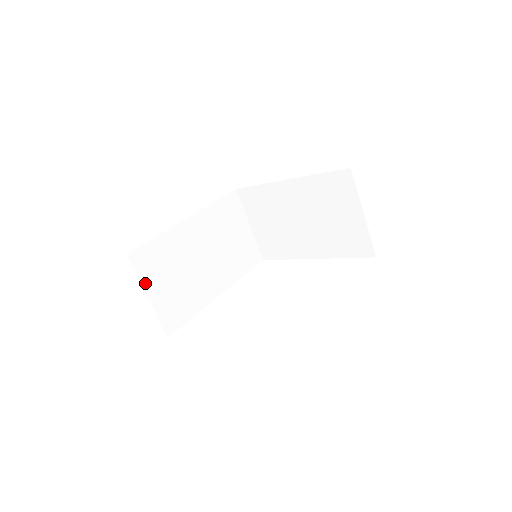
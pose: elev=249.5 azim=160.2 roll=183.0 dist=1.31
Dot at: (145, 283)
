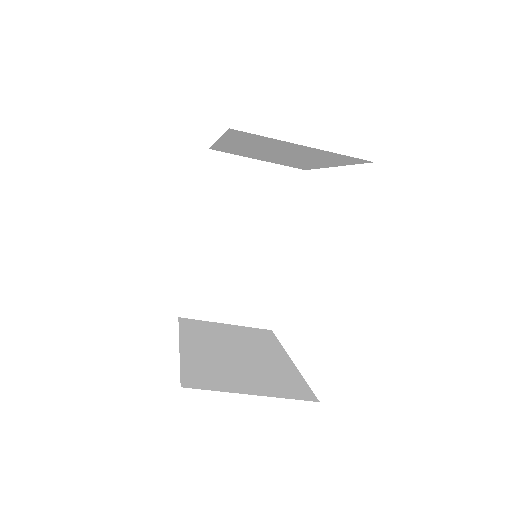
Dot at: (213, 317)
